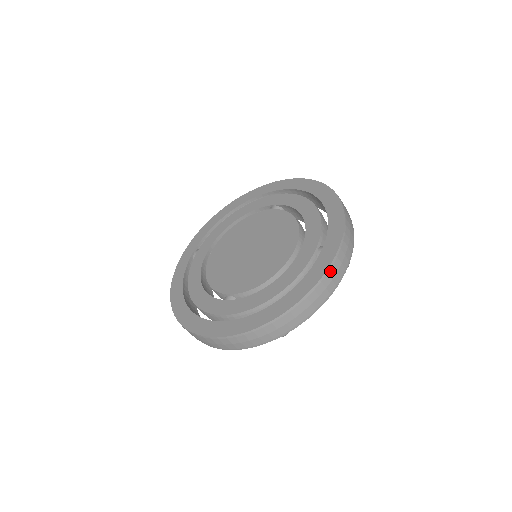
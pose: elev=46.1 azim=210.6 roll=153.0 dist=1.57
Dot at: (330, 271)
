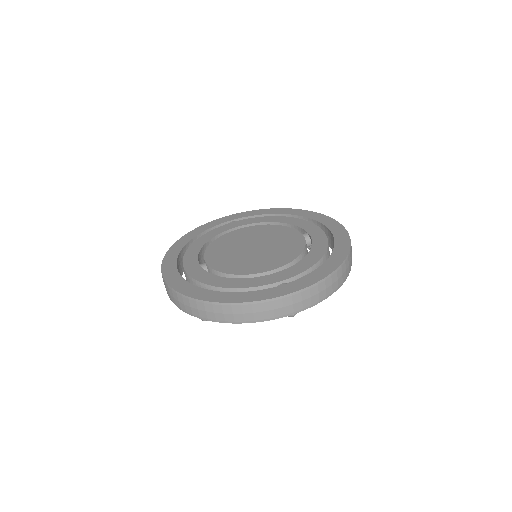
Dot at: (266, 303)
